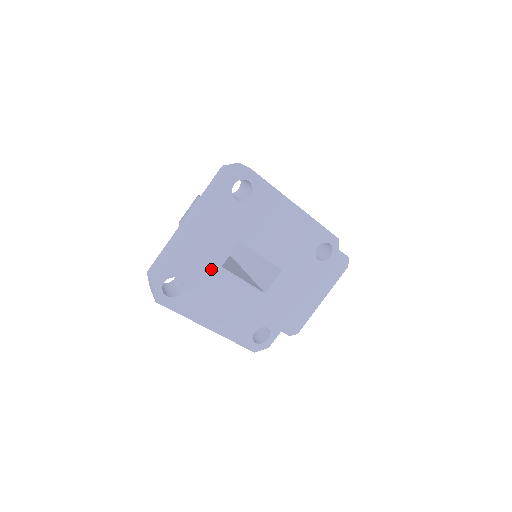
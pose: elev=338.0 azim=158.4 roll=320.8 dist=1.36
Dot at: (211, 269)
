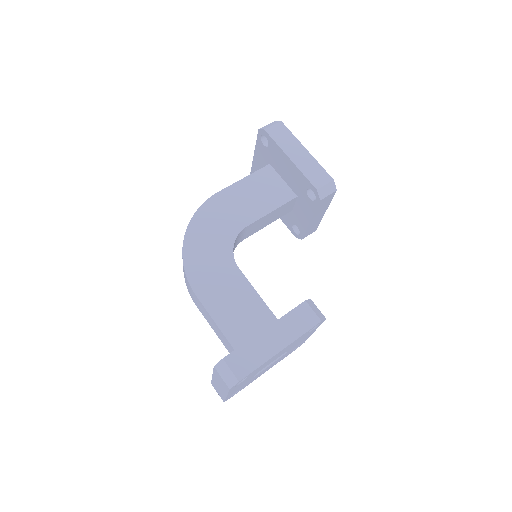
Dot at: (249, 381)
